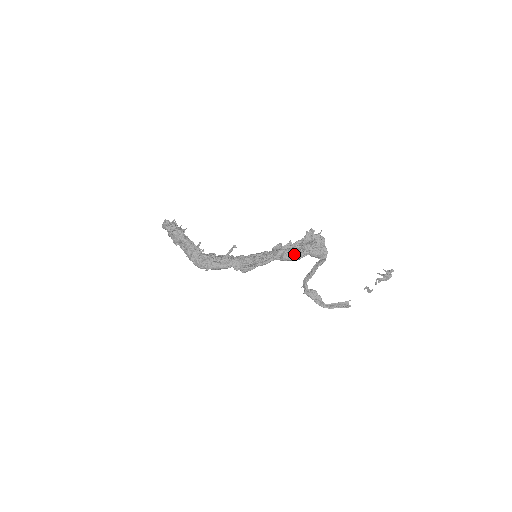
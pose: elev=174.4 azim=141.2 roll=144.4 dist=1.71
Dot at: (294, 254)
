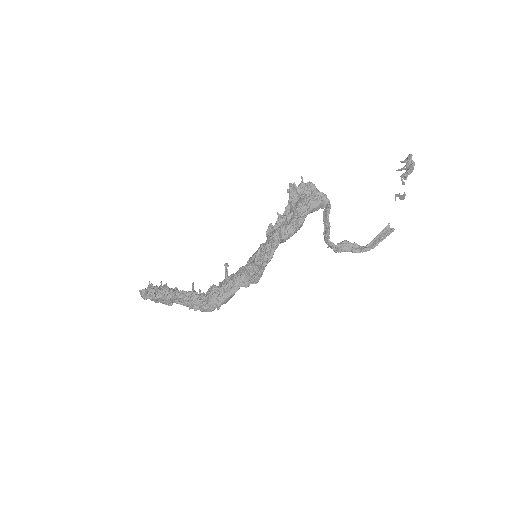
Dot at: (292, 226)
